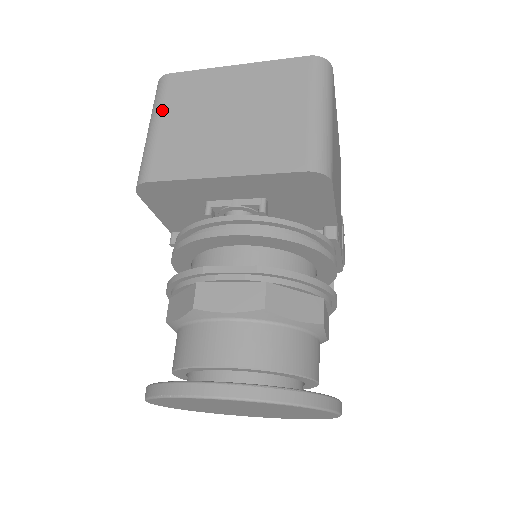
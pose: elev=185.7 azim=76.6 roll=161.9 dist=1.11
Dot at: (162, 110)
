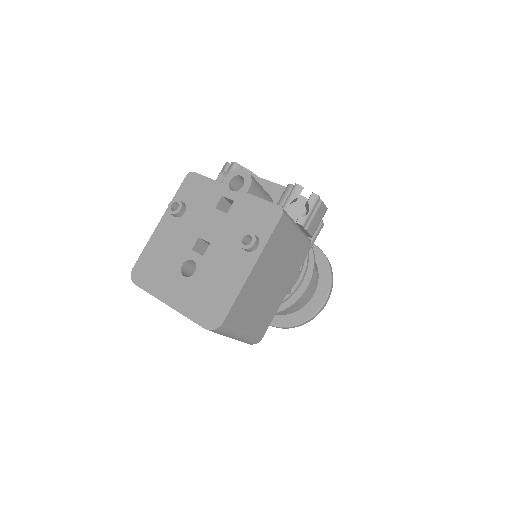
Dot at: occluded
